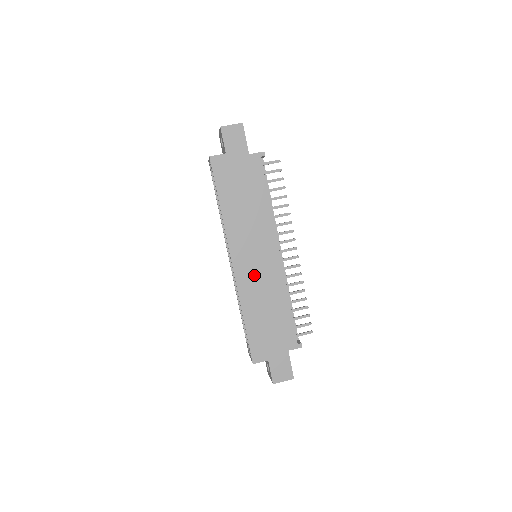
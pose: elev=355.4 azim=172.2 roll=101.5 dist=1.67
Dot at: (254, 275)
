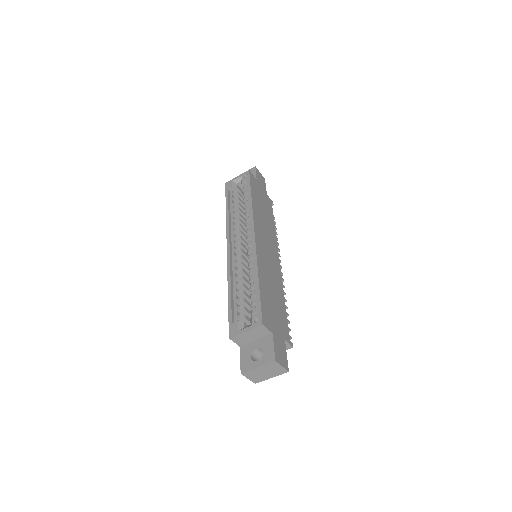
Dot at: (266, 258)
